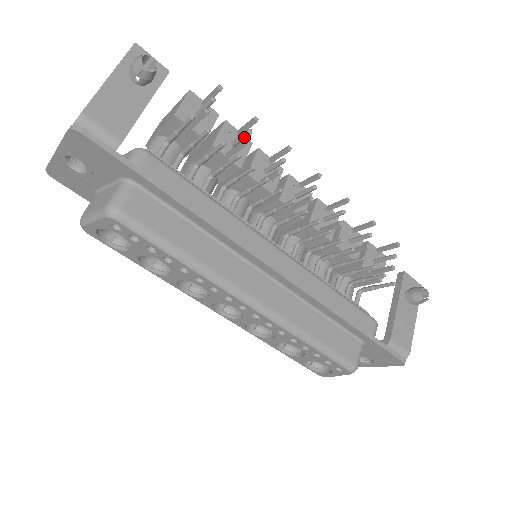
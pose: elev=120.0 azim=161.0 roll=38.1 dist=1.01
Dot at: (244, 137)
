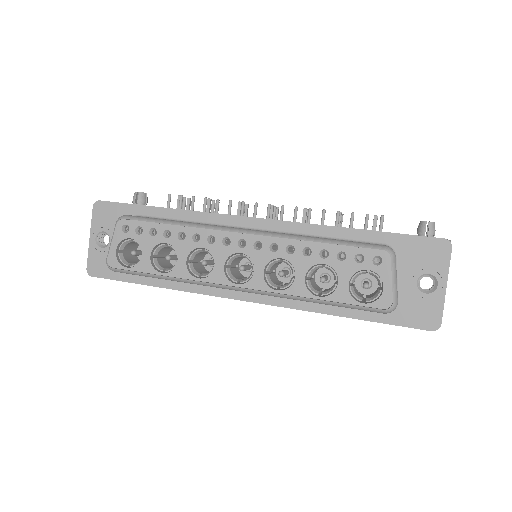
Dot at: (212, 207)
